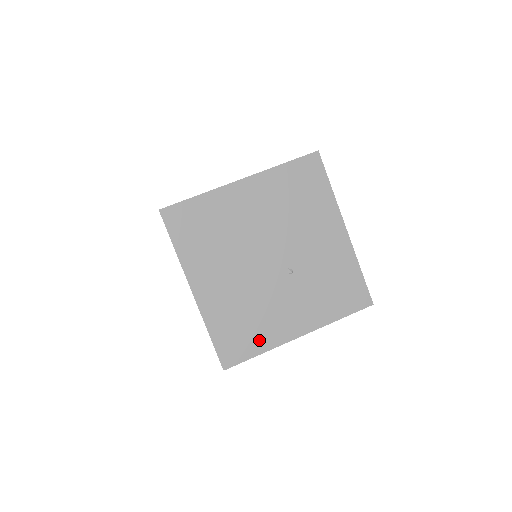
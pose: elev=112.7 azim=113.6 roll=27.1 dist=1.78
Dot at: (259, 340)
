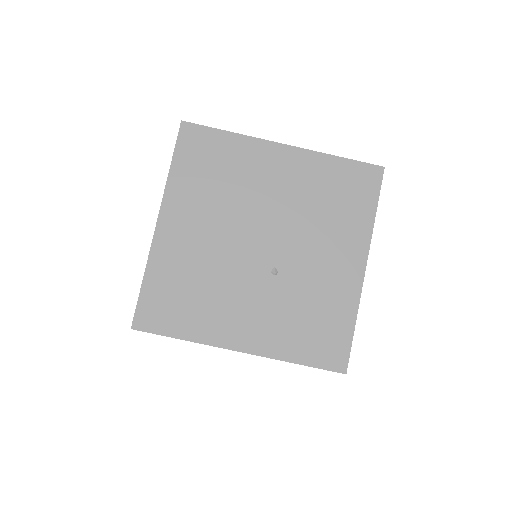
Dot at: (191, 322)
